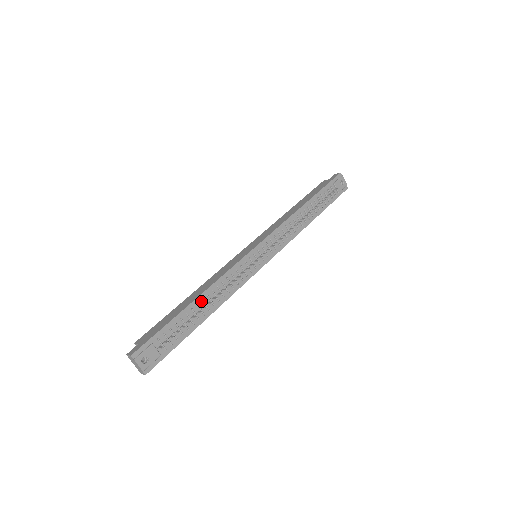
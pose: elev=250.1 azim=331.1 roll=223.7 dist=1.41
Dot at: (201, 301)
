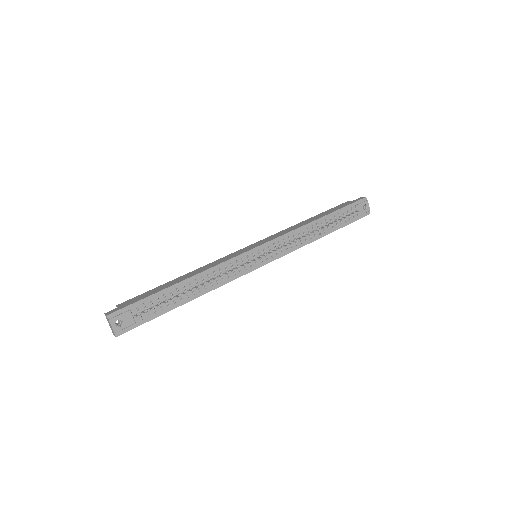
Dot at: (188, 284)
